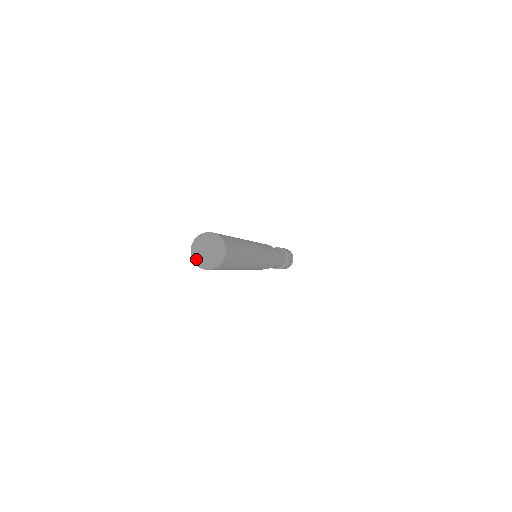
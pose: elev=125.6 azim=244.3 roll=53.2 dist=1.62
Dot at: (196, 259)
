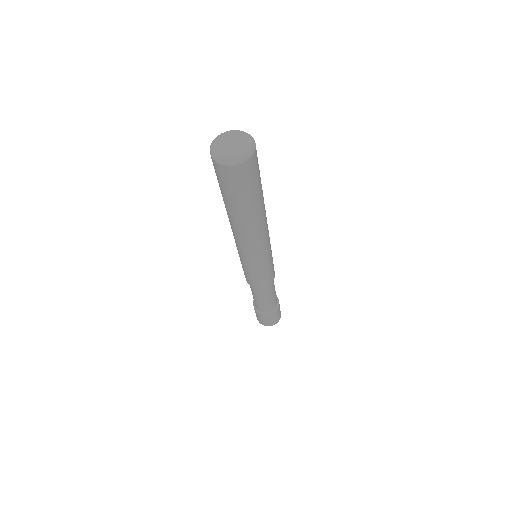
Dot at: (215, 142)
